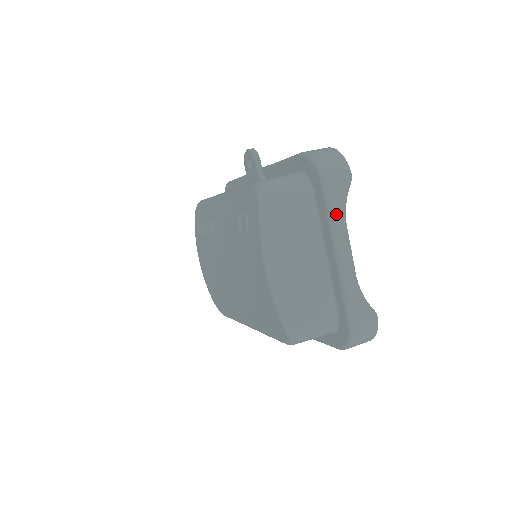
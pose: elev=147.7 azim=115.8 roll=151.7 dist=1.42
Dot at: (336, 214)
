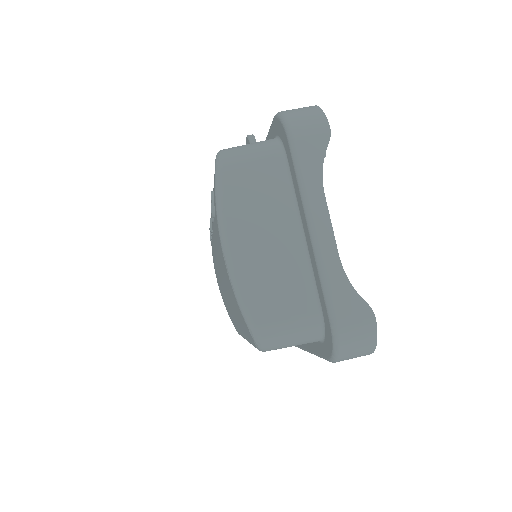
Dot at: (308, 178)
